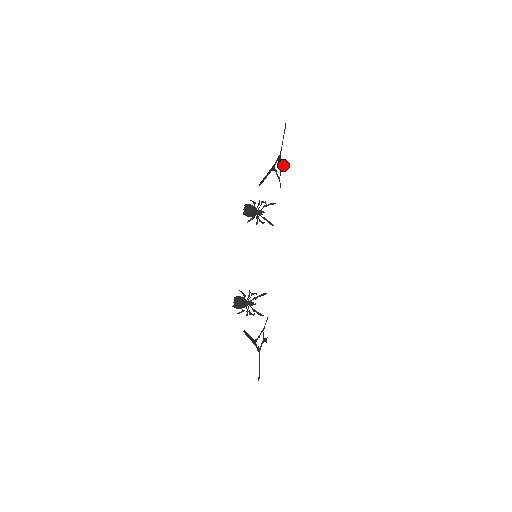
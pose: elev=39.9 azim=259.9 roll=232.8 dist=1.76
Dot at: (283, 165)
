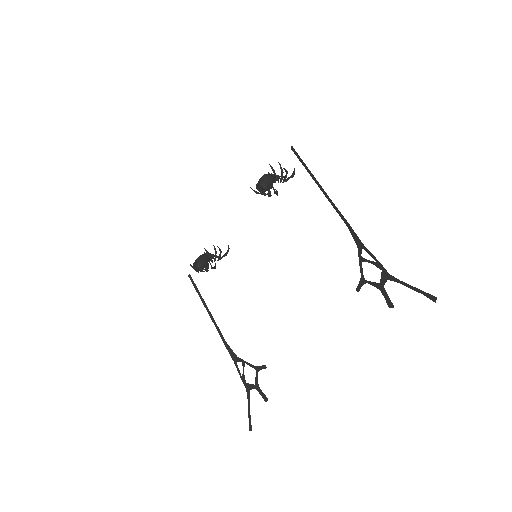
Dot at: (387, 297)
